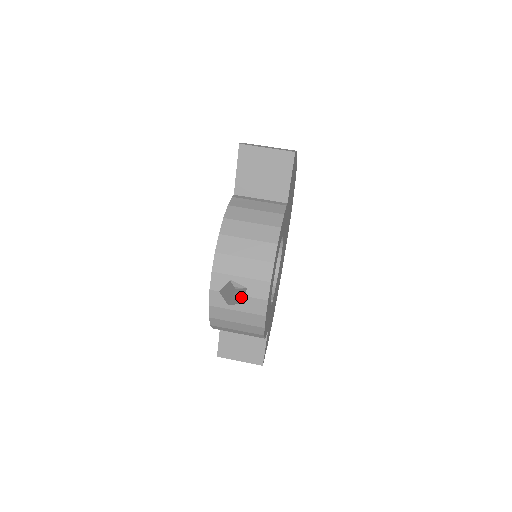
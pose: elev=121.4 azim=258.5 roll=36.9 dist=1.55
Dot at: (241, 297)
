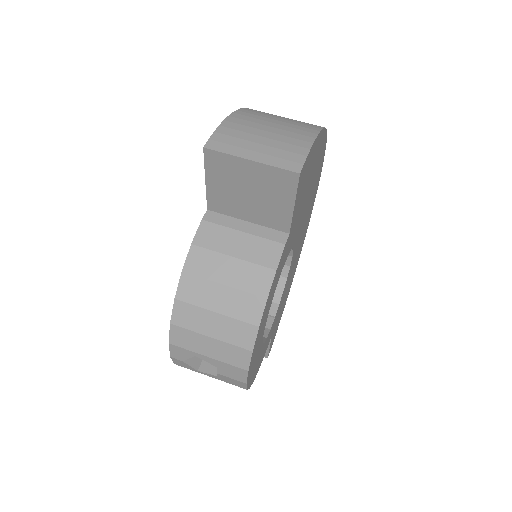
Dot at: occluded
